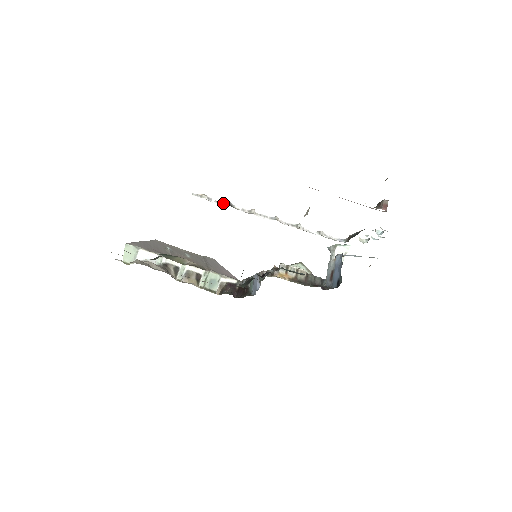
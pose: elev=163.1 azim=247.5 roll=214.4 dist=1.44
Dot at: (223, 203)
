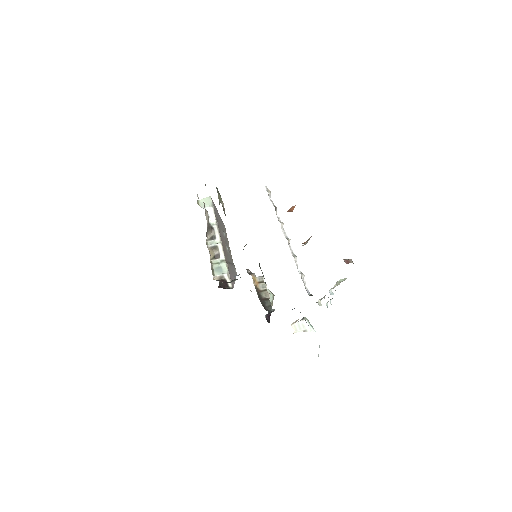
Dot at: occluded
